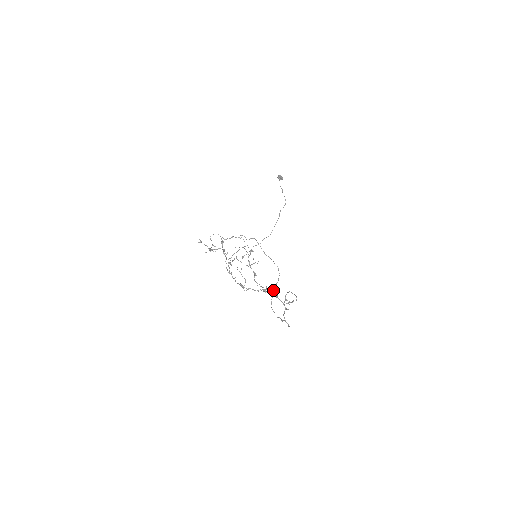
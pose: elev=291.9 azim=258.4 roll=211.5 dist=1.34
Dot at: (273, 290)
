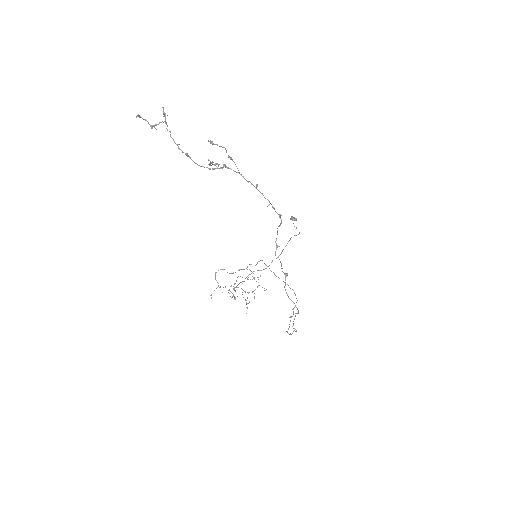
Dot at: (290, 317)
